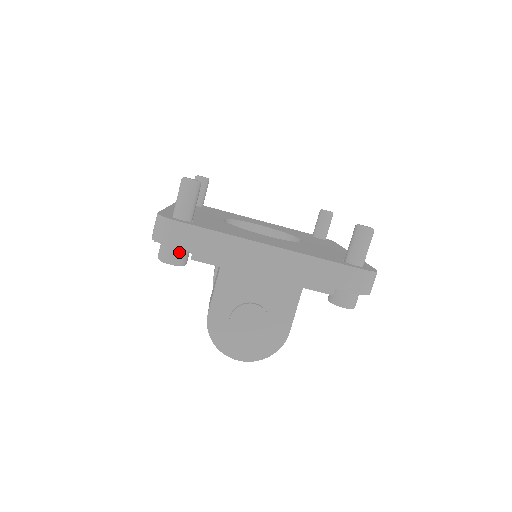
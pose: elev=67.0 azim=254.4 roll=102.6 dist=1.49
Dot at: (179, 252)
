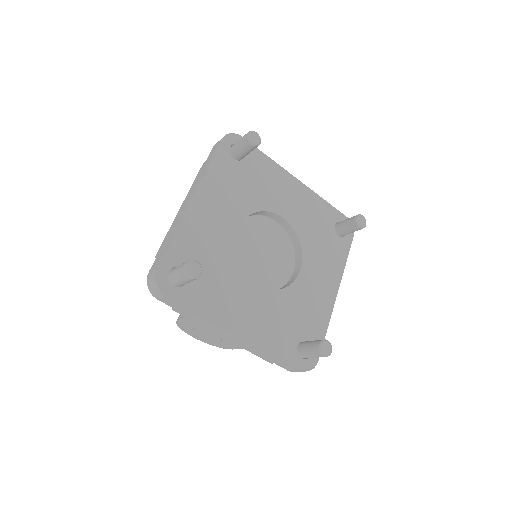
Dot at: occluded
